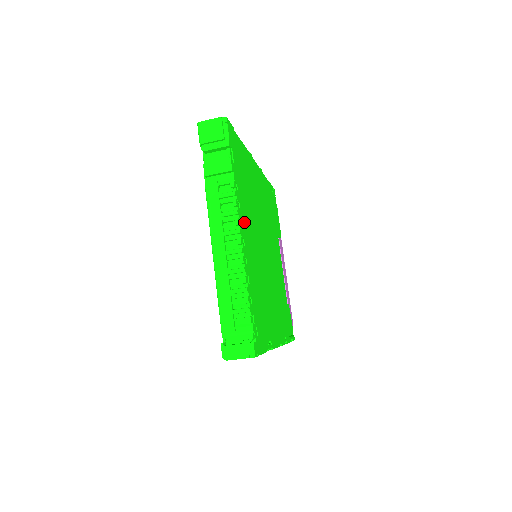
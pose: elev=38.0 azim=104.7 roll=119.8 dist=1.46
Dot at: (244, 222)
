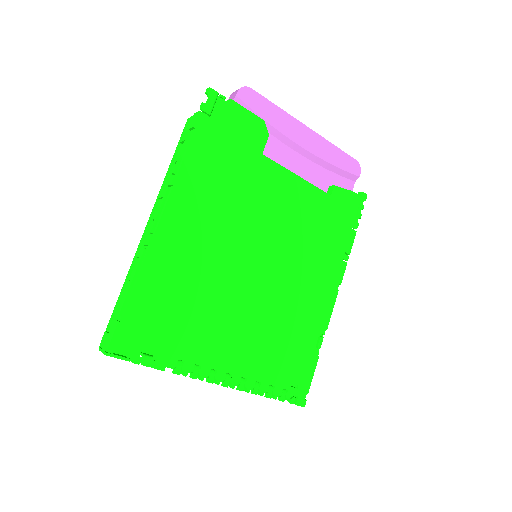
Dot at: (214, 358)
